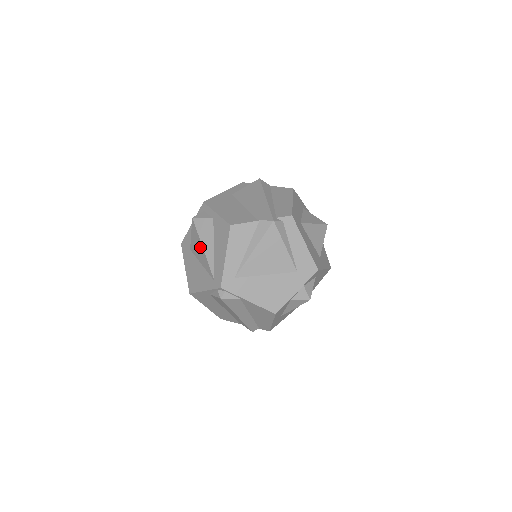
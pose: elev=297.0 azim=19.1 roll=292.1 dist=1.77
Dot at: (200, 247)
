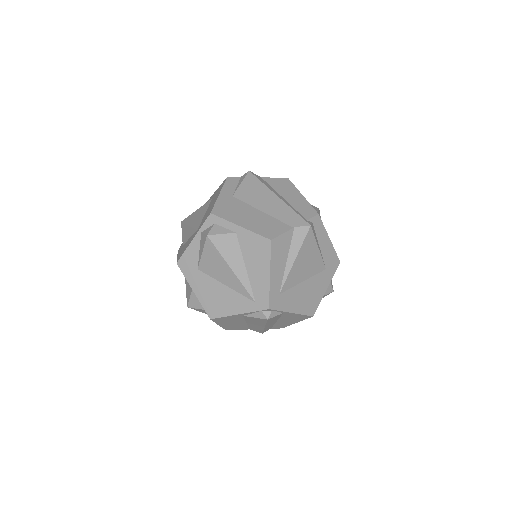
Dot at: (224, 268)
